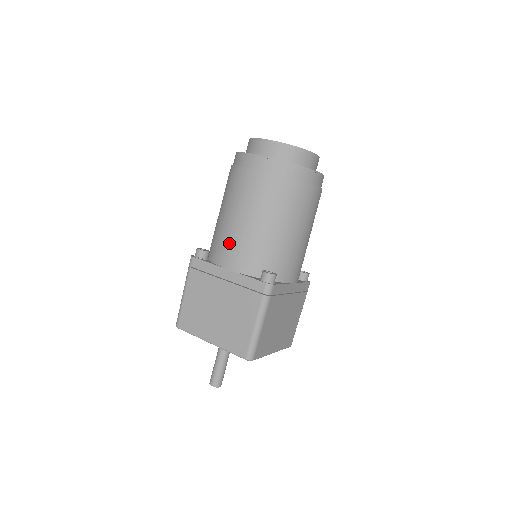
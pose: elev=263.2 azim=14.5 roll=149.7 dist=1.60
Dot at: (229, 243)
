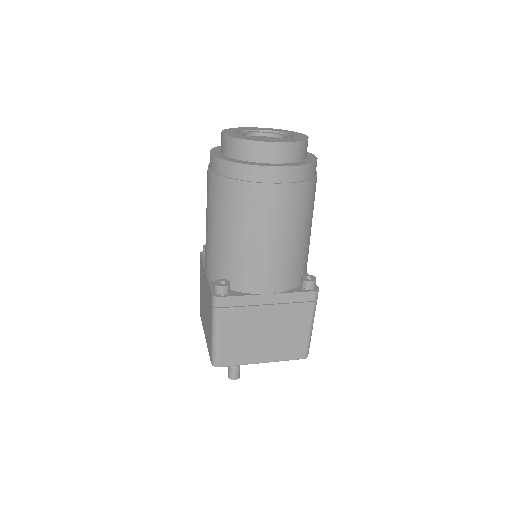
Dot at: occluded
